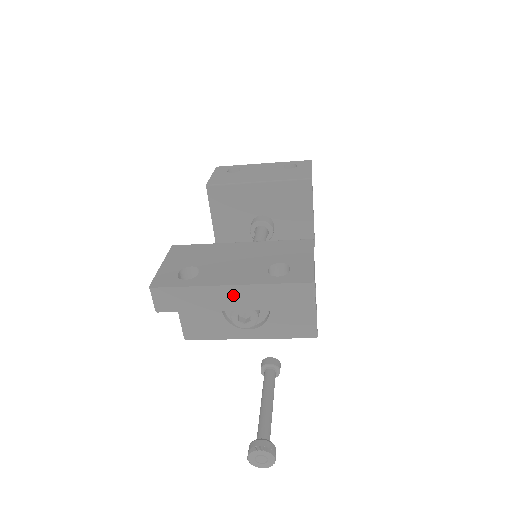
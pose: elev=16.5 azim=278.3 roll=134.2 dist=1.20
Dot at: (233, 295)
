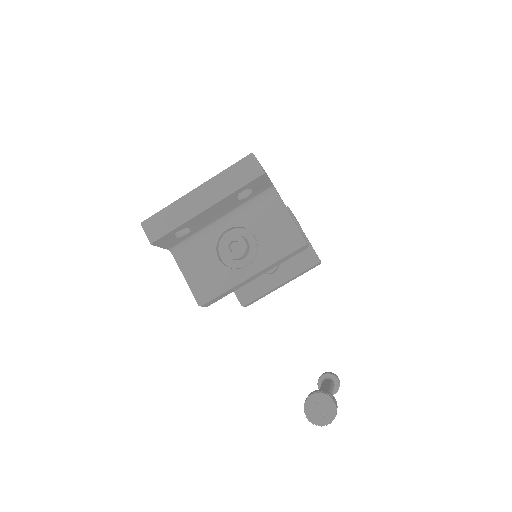
Dot at: (201, 196)
